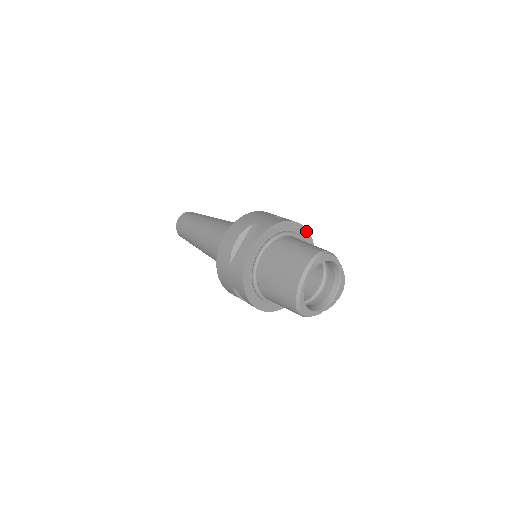
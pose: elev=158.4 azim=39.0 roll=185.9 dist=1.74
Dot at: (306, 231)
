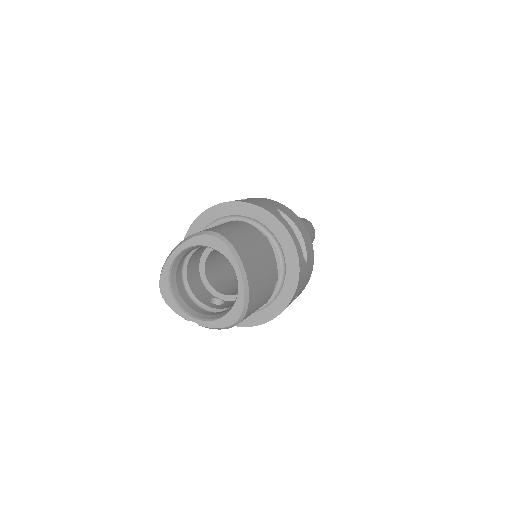
Dot at: (293, 246)
